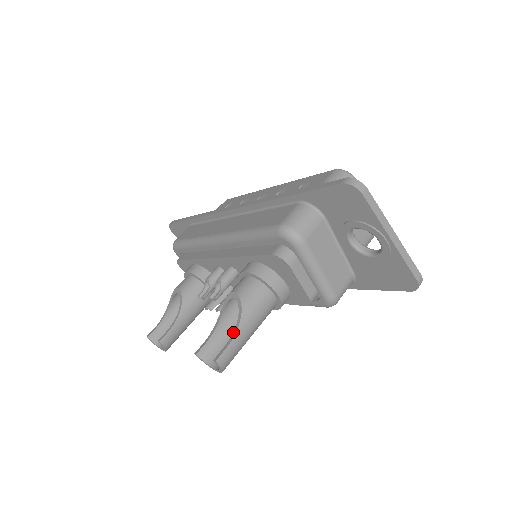
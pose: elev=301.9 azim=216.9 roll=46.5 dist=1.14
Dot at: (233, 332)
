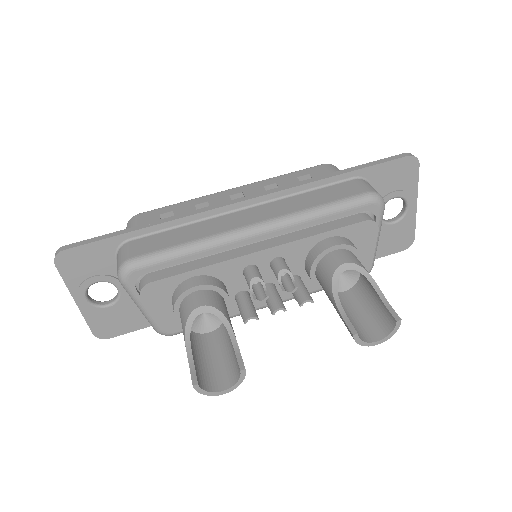
Dot at: (379, 295)
